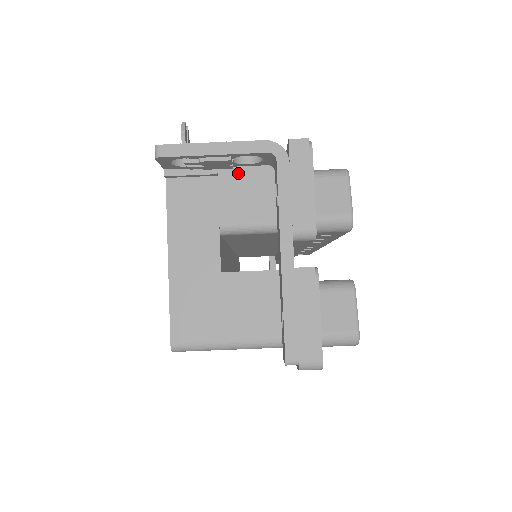
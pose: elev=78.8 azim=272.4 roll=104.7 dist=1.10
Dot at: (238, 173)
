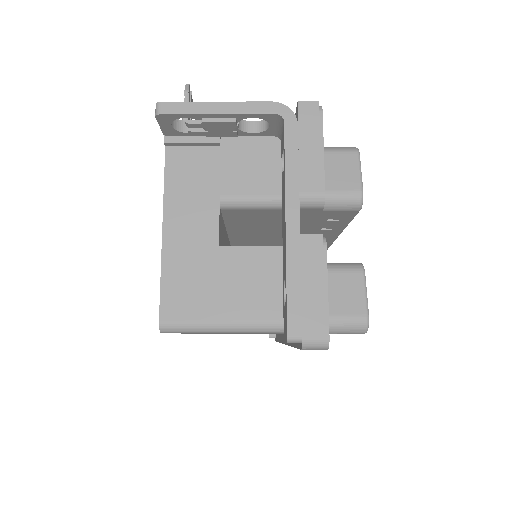
Dot at: (242, 144)
